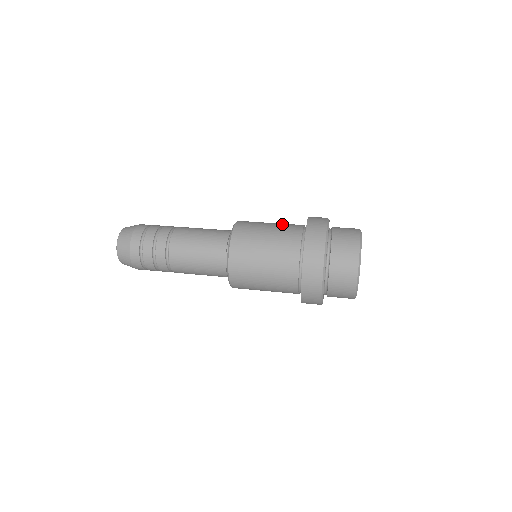
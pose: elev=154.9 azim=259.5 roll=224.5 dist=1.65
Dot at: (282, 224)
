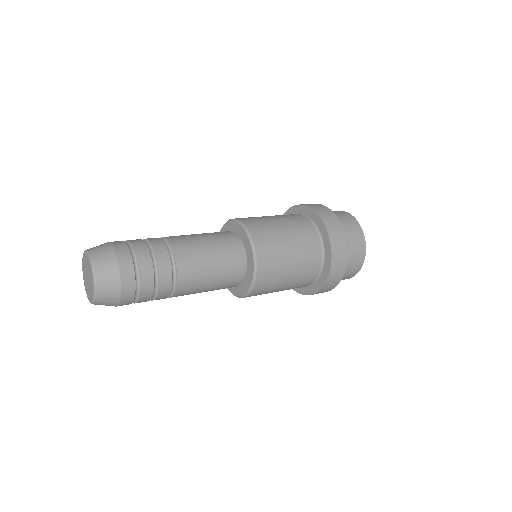
Dot at: (287, 218)
